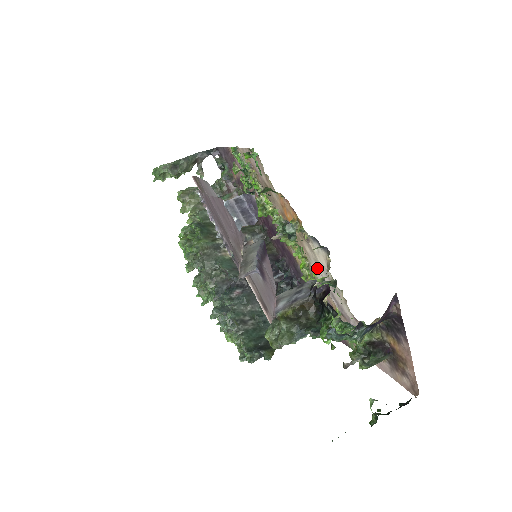
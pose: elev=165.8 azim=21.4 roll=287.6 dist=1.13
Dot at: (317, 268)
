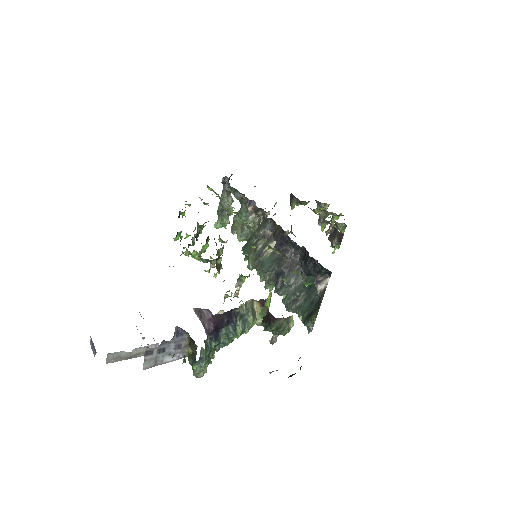
Dot at: occluded
